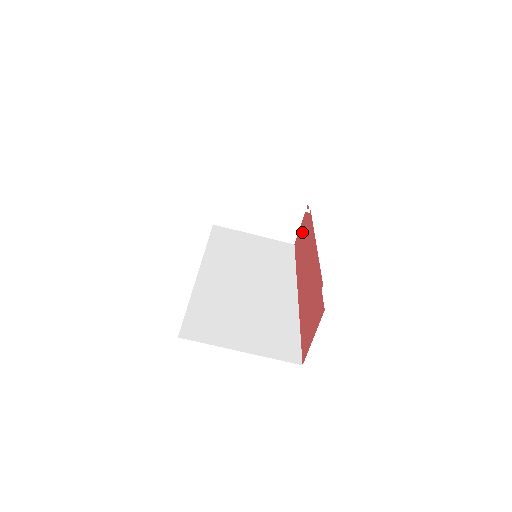
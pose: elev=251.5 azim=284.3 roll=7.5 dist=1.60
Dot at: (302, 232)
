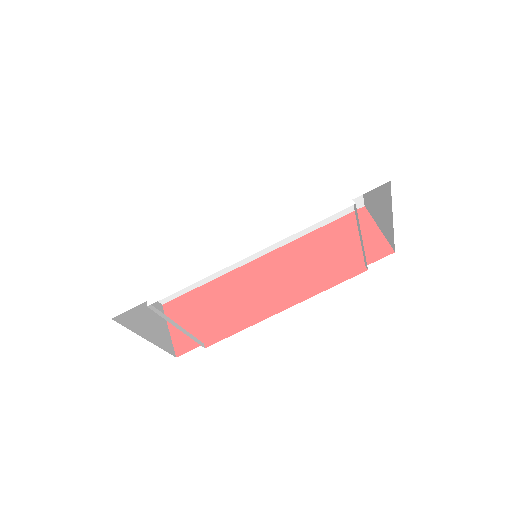
Dot at: (354, 242)
